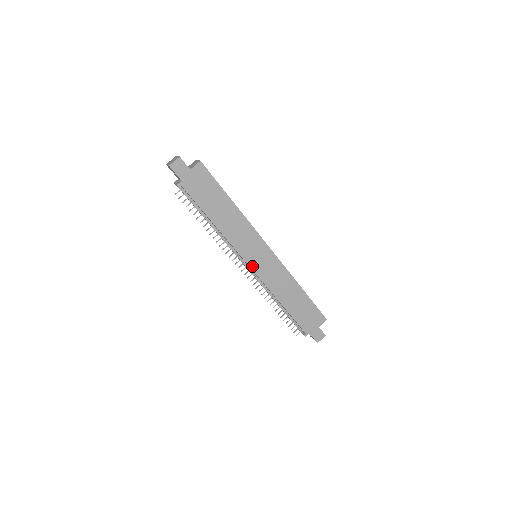
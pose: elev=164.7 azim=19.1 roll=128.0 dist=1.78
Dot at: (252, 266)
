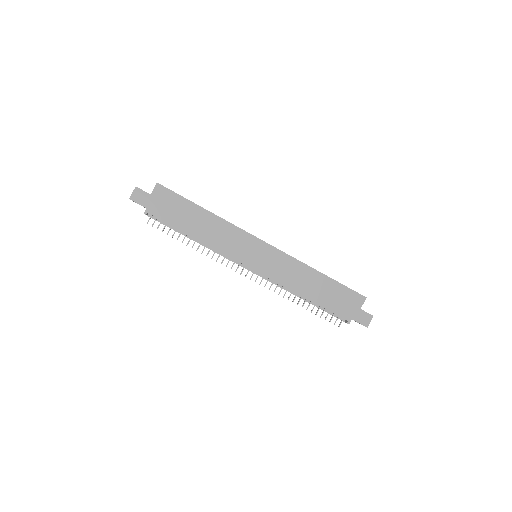
Dot at: (253, 267)
